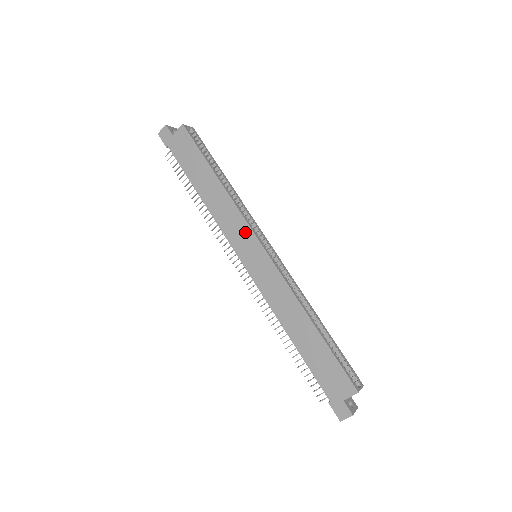
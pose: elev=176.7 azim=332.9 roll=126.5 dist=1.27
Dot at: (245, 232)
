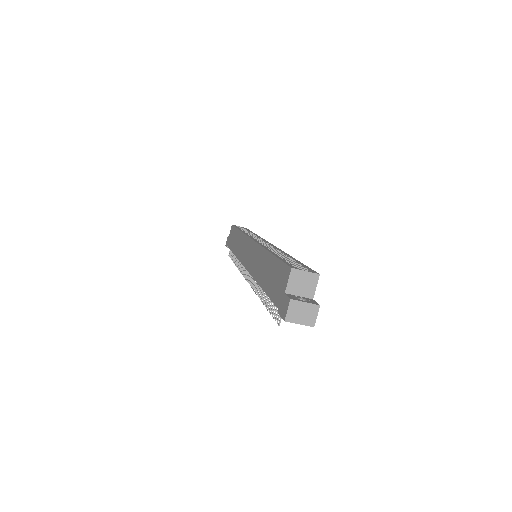
Dot at: (245, 243)
